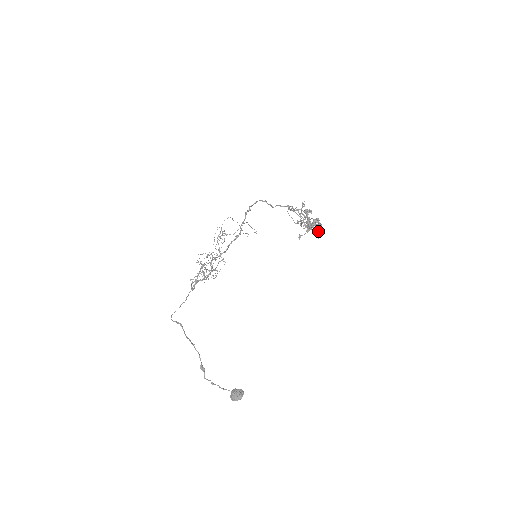
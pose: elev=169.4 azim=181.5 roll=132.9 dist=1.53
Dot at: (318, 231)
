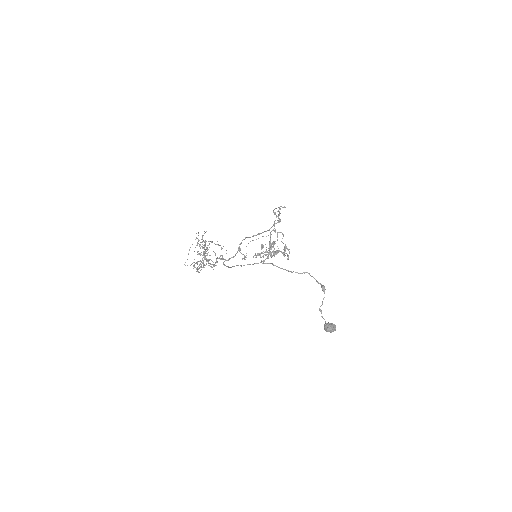
Dot at: (287, 255)
